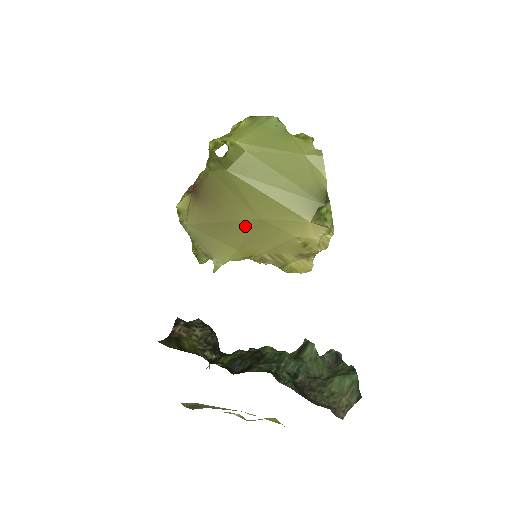
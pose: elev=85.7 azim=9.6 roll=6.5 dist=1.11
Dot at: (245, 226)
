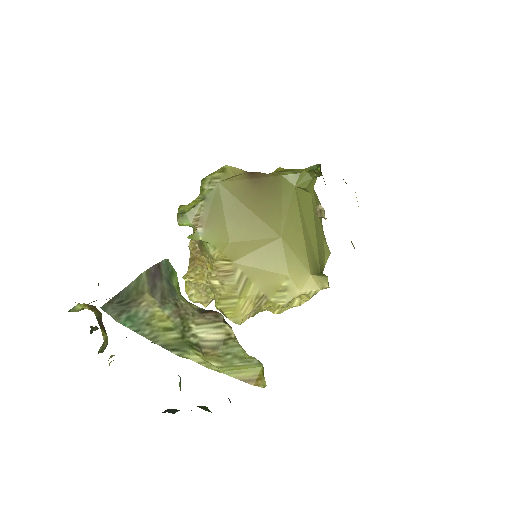
Dot at: (263, 231)
